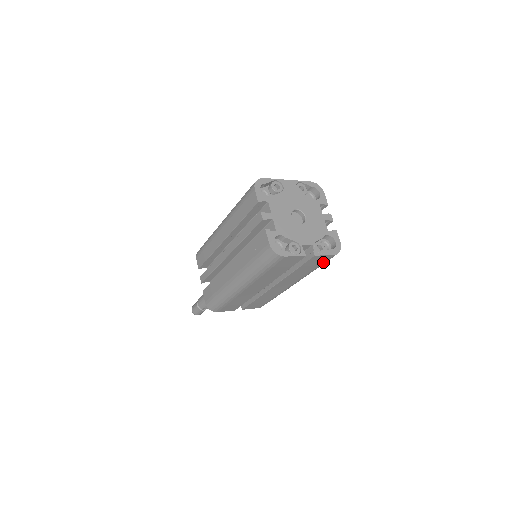
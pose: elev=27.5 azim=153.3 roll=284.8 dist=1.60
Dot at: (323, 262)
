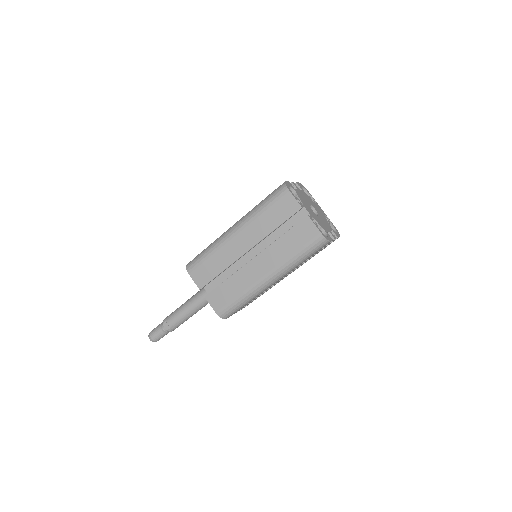
Dot at: (308, 242)
